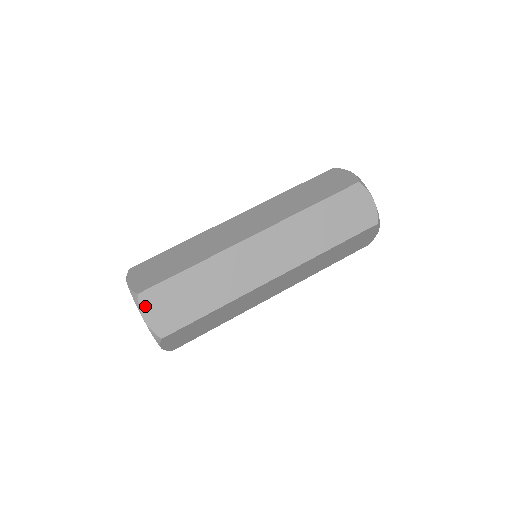
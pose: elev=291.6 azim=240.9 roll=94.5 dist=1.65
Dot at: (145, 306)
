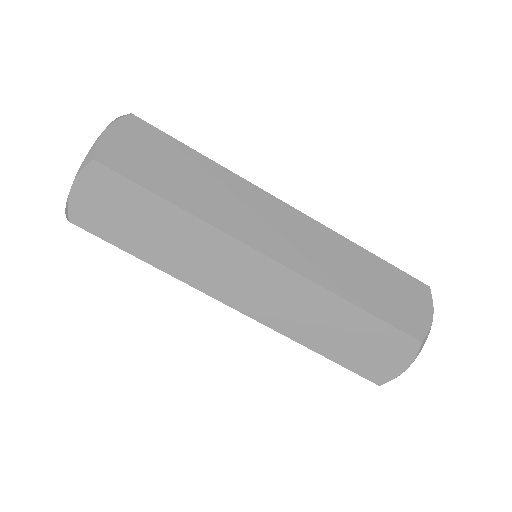
Dot at: occluded
